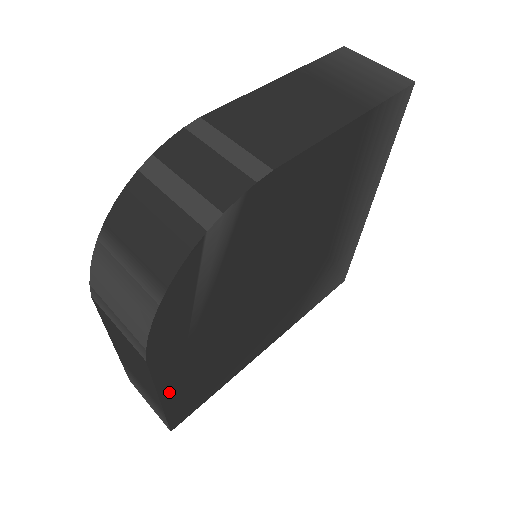
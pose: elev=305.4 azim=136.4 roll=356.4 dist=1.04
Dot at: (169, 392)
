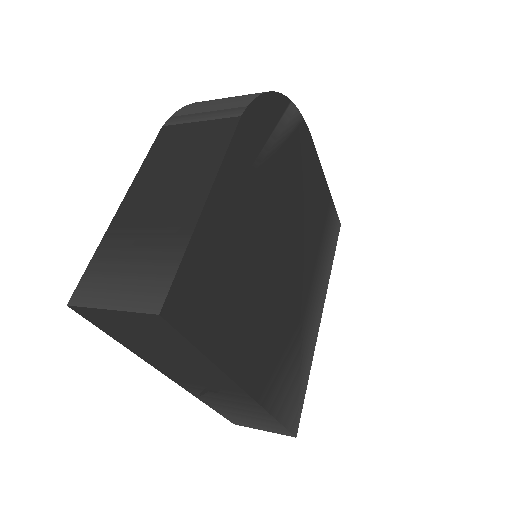
Dot at: (214, 205)
